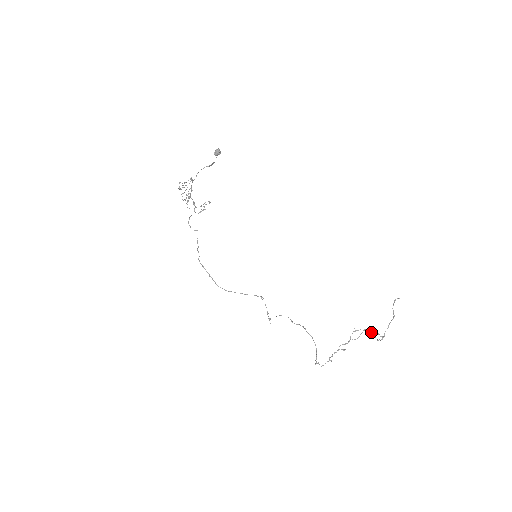
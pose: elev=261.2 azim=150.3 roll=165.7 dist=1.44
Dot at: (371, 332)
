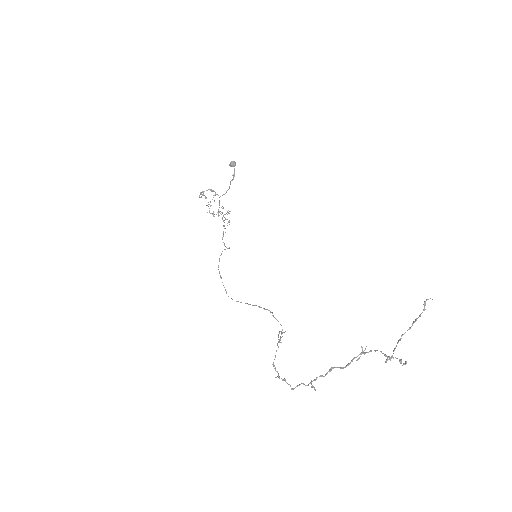
Dot at: (383, 353)
